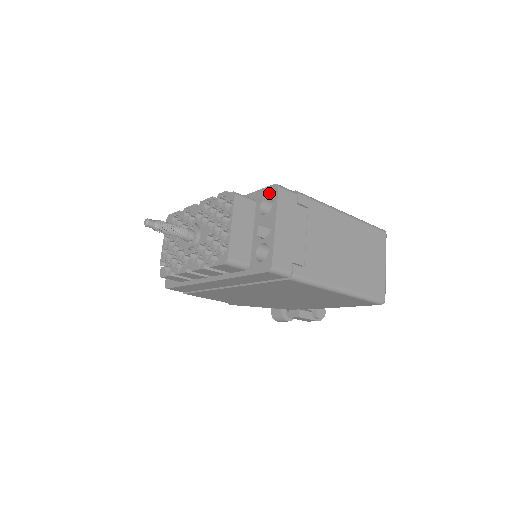
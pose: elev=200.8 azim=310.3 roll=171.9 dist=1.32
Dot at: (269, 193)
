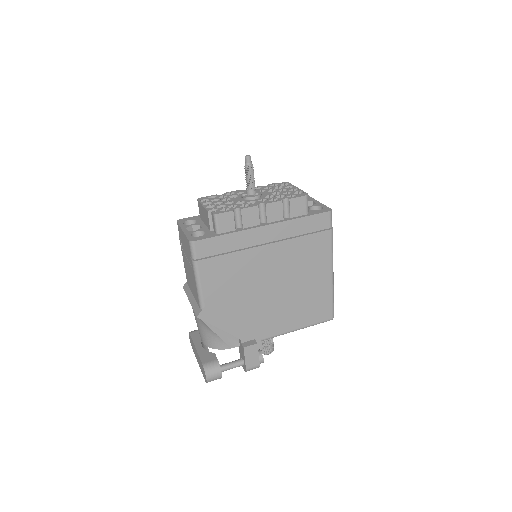
Dot at: occluded
